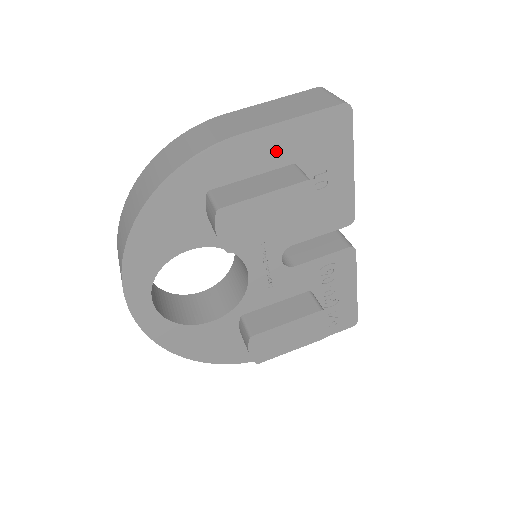
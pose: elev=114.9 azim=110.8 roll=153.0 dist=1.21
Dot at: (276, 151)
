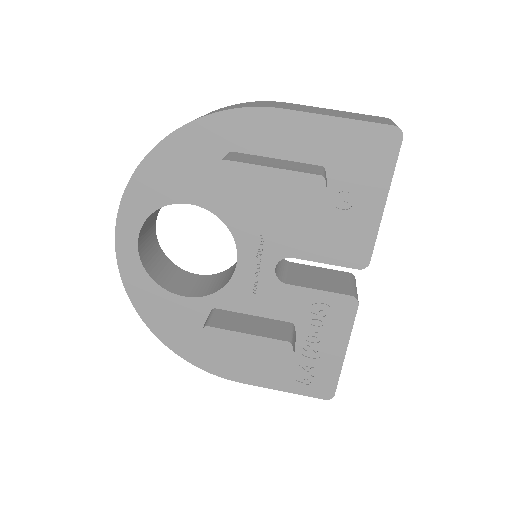
Dot at: (309, 143)
